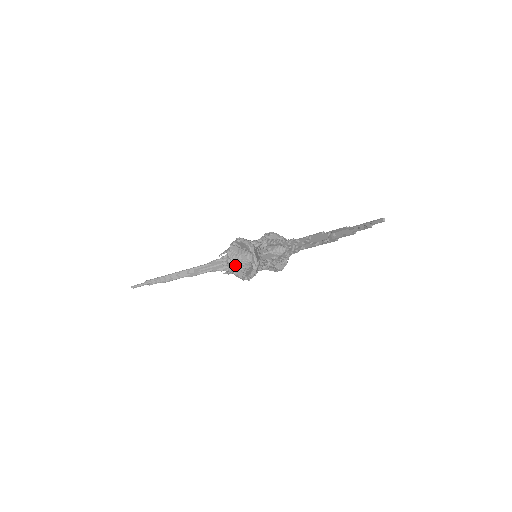
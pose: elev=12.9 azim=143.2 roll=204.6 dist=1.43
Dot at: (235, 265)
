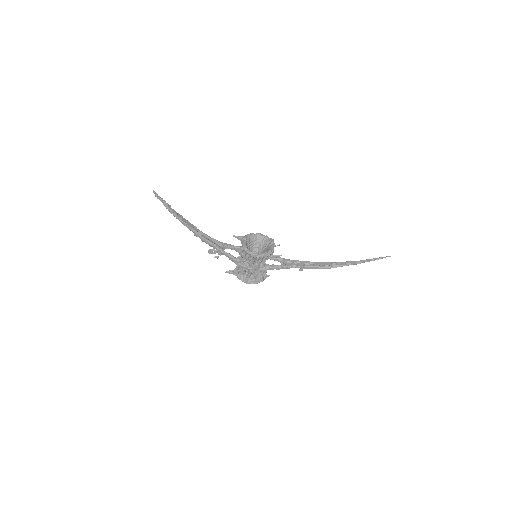
Dot at: (247, 246)
